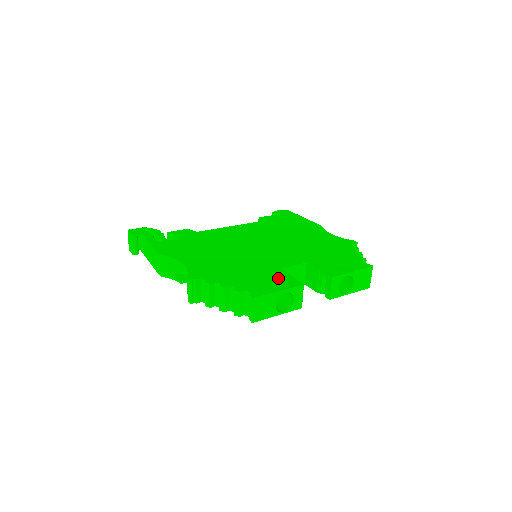
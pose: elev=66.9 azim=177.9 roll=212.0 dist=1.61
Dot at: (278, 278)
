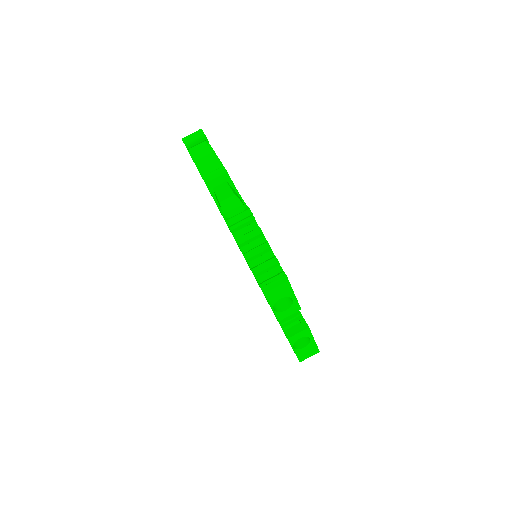
Dot at: occluded
